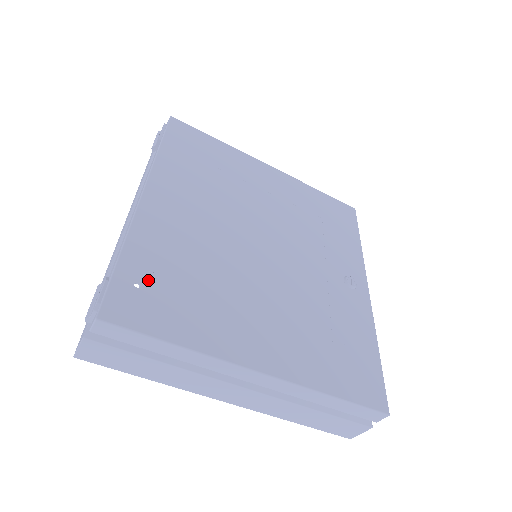
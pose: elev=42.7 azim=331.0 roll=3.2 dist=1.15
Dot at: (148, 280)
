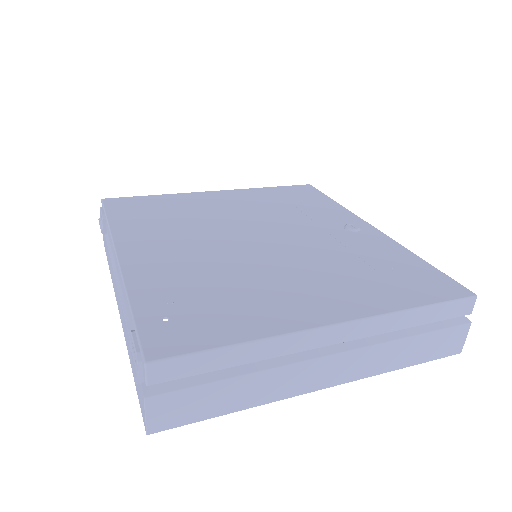
Dot at: (173, 311)
